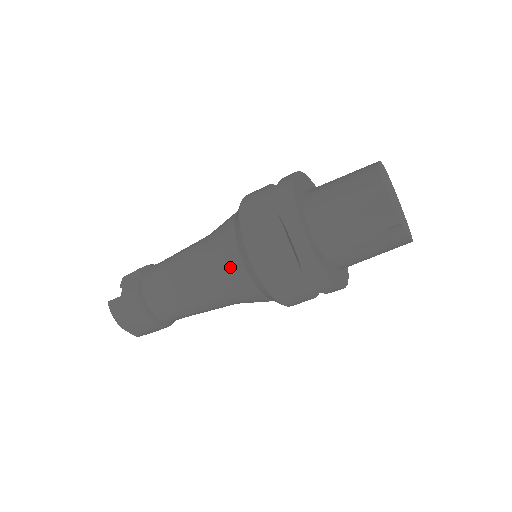
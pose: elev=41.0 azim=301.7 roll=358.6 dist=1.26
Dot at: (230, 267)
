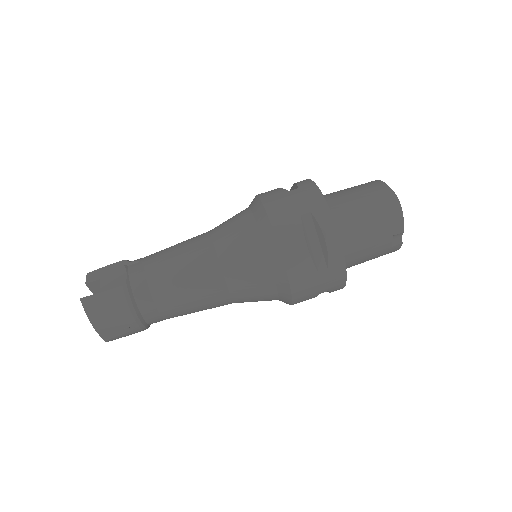
Dot at: (251, 262)
